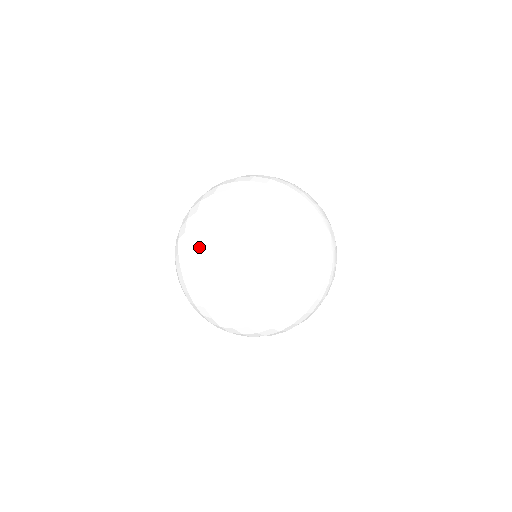
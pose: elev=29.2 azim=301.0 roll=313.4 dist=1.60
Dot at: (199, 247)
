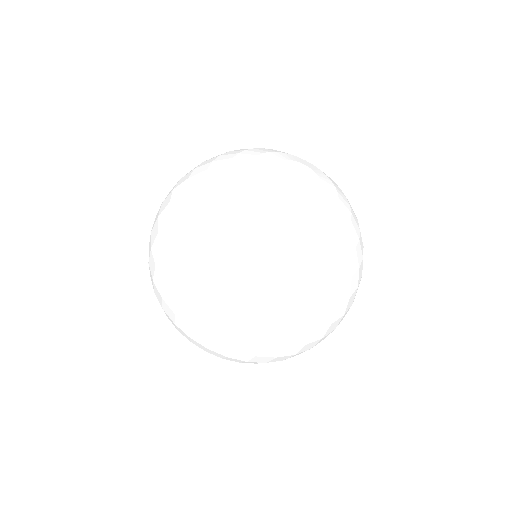
Dot at: (167, 302)
